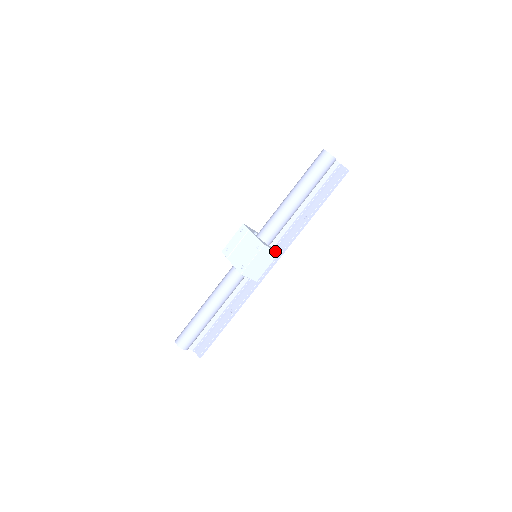
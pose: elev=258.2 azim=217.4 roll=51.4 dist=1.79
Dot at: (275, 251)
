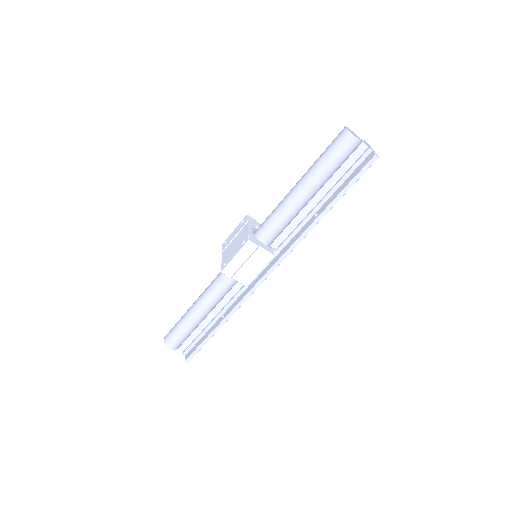
Dot at: (268, 252)
